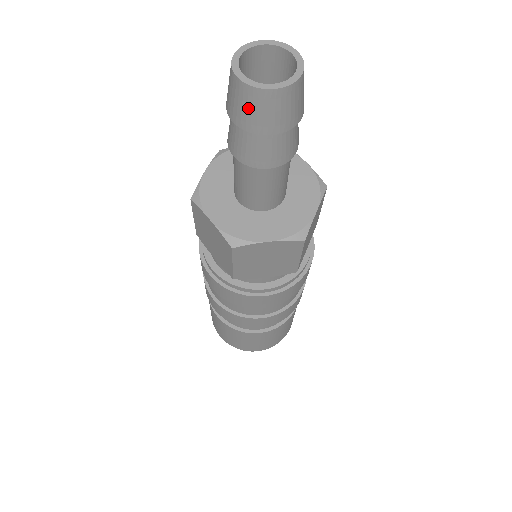
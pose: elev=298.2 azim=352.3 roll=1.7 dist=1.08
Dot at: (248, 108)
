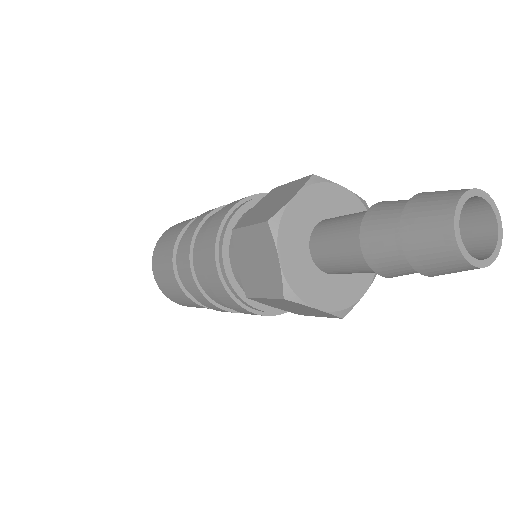
Dot at: (434, 255)
